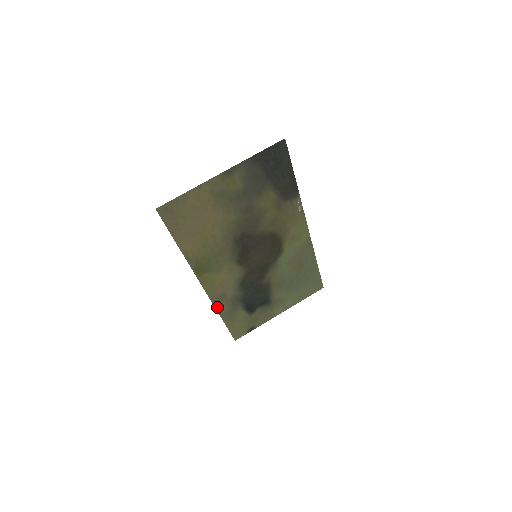
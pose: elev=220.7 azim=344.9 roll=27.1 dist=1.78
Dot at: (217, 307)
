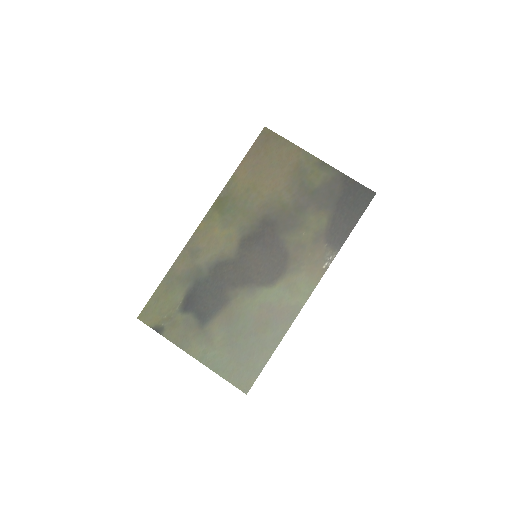
Dot at: (181, 257)
